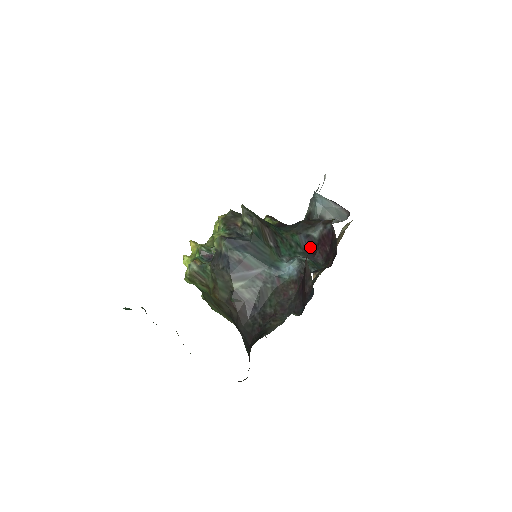
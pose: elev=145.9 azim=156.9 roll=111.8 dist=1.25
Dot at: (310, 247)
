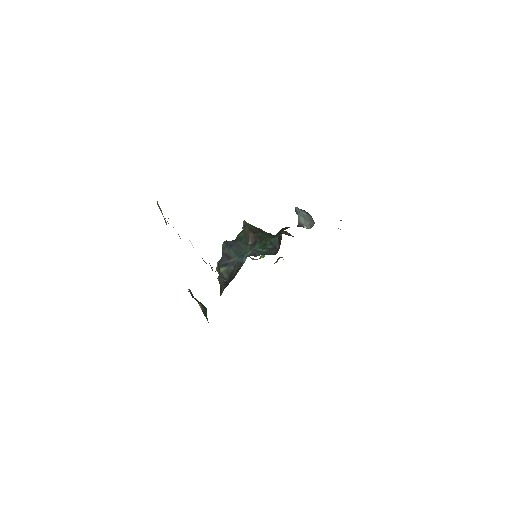
Dot at: (279, 244)
